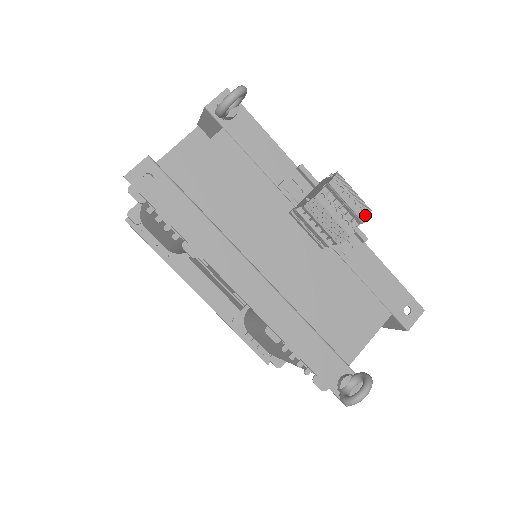
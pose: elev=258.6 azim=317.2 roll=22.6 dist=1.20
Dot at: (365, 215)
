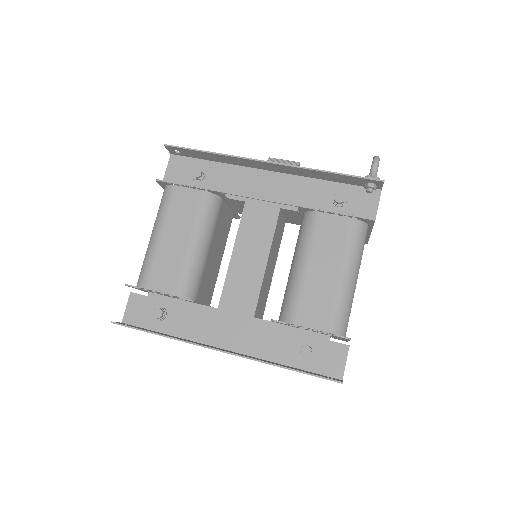
Dot at: occluded
